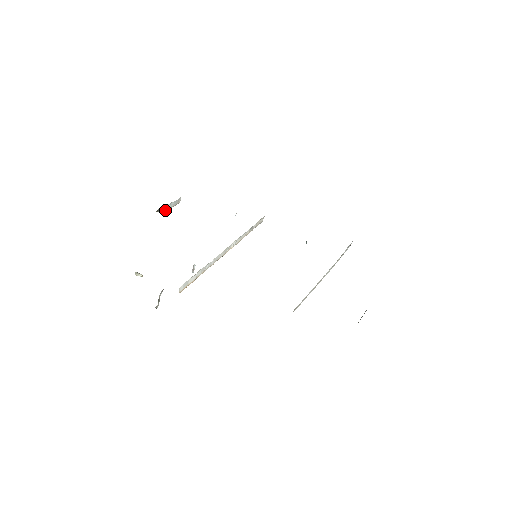
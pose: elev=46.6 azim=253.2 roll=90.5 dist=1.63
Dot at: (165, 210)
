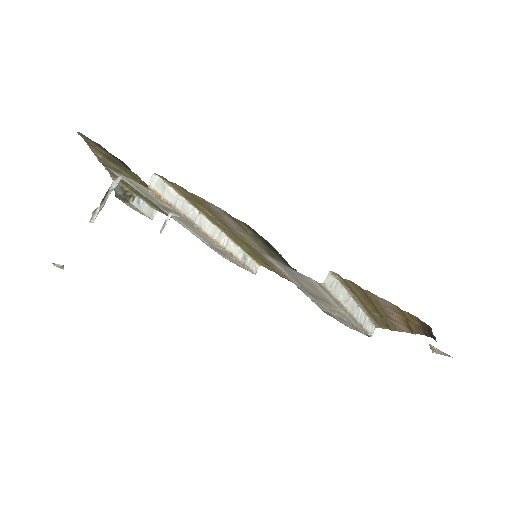
Dot at: (134, 203)
